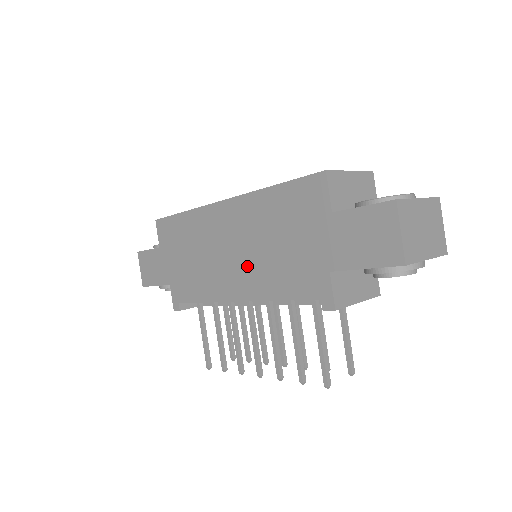
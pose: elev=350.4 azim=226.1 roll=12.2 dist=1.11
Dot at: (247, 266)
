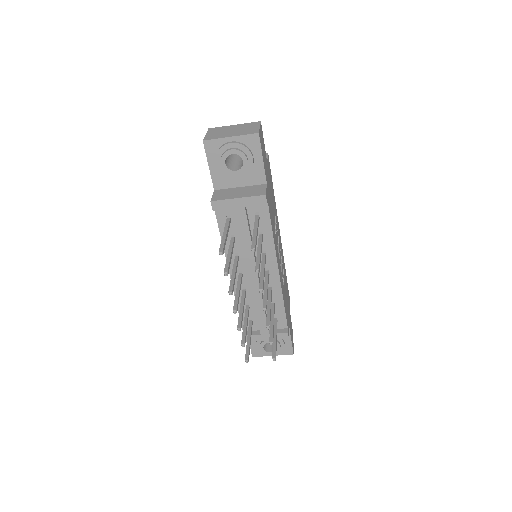
Dot at: occluded
